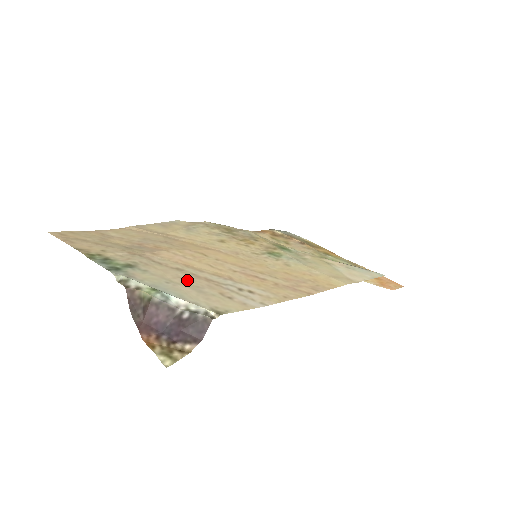
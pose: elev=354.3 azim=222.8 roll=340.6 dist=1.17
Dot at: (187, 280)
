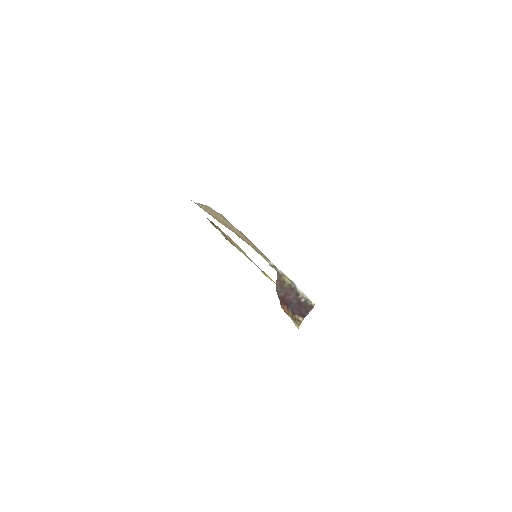
Dot at: occluded
